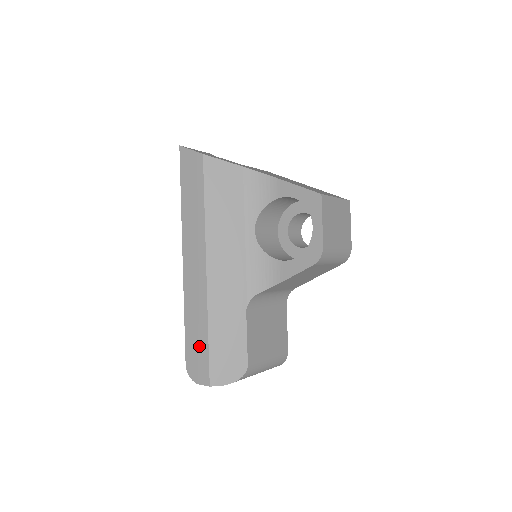
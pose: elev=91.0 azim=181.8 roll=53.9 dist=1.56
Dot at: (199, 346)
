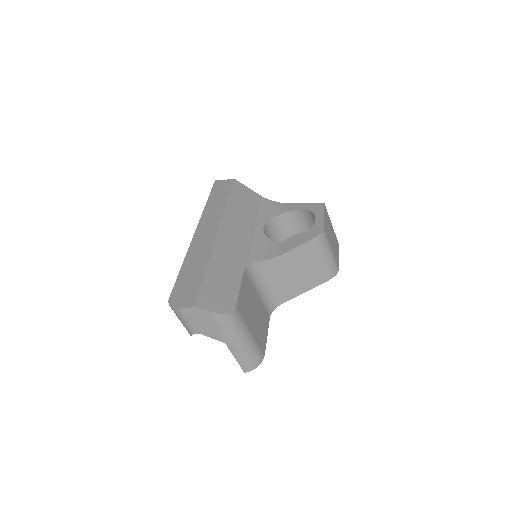
Dot at: (192, 280)
